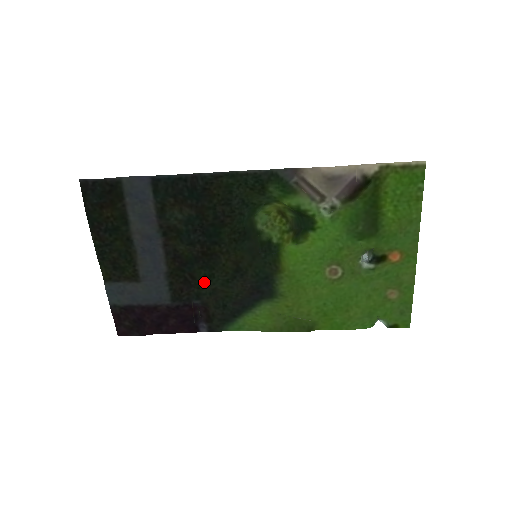
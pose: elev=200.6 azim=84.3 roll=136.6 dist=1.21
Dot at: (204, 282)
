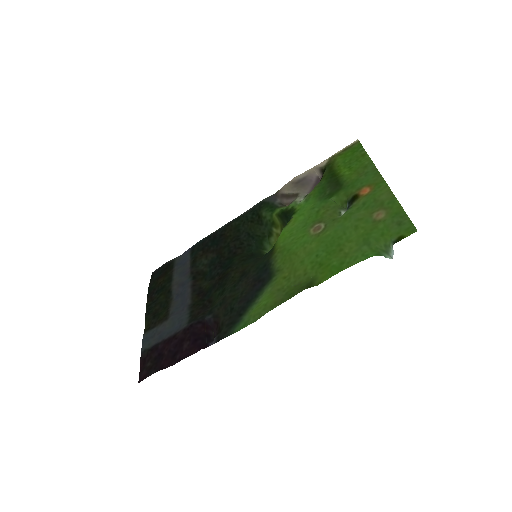
Dot at: (218, 299)
